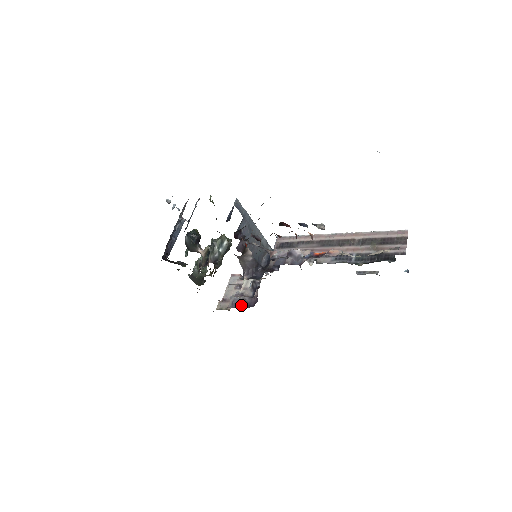
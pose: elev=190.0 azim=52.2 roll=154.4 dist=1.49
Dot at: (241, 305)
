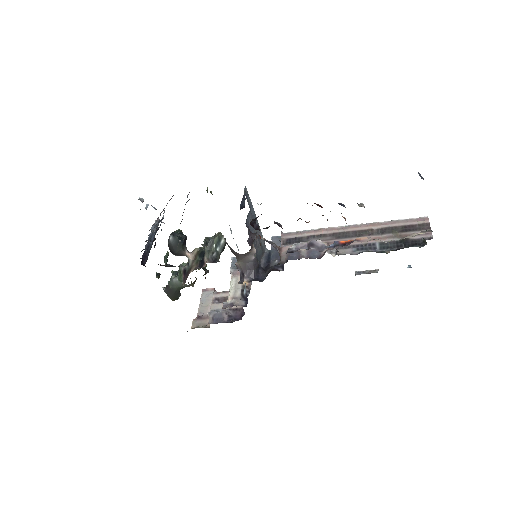
Dot at: (225, 320)
